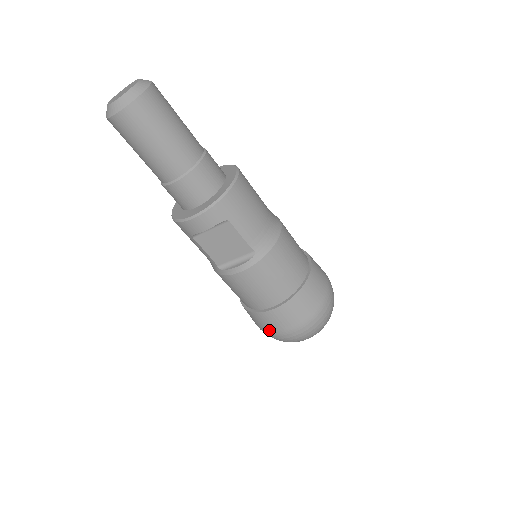
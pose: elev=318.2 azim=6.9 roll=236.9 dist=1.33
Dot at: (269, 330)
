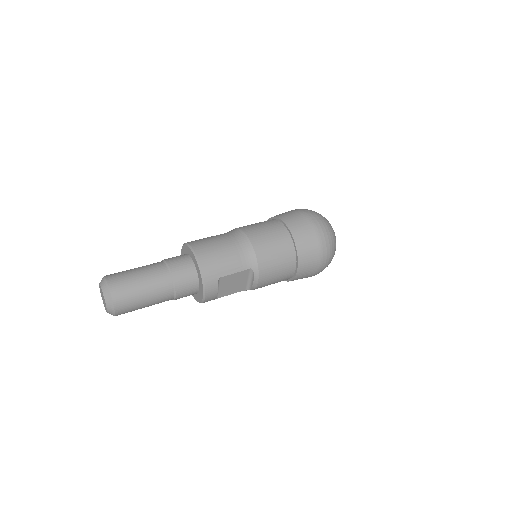
Dot at: (310, 276)
